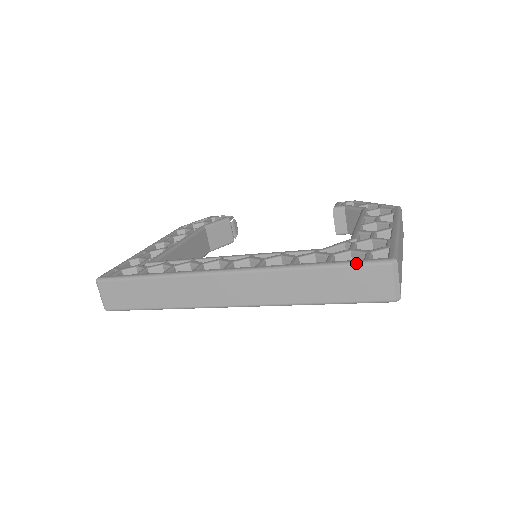
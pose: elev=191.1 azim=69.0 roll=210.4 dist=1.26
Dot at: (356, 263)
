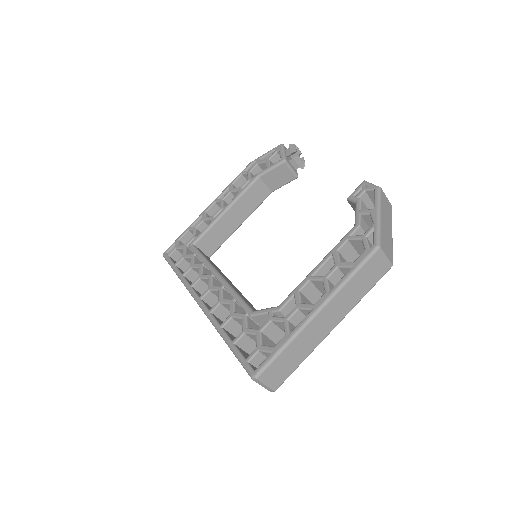
Dot at: (239, 360)
